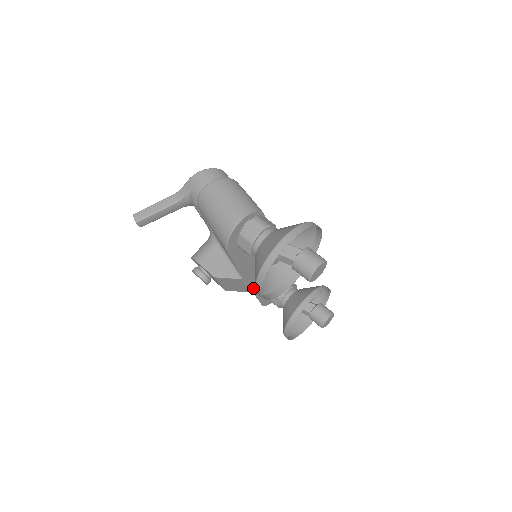
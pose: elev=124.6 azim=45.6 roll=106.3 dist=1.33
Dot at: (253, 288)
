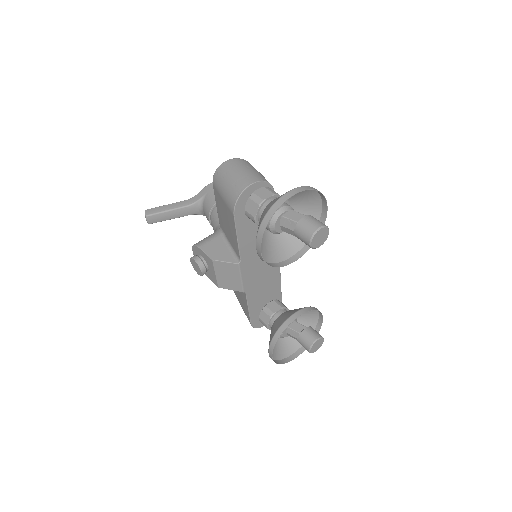
Dot at: (247, 288)
